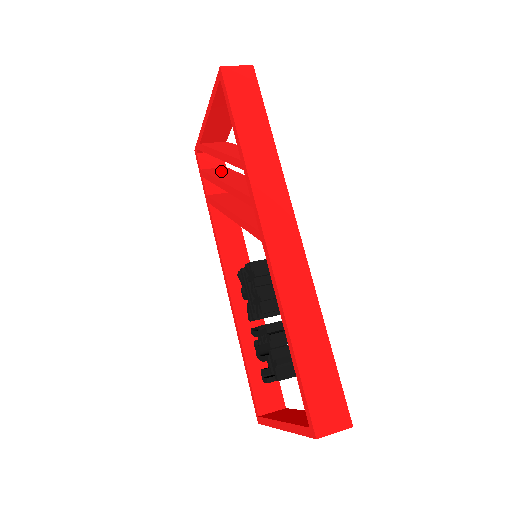
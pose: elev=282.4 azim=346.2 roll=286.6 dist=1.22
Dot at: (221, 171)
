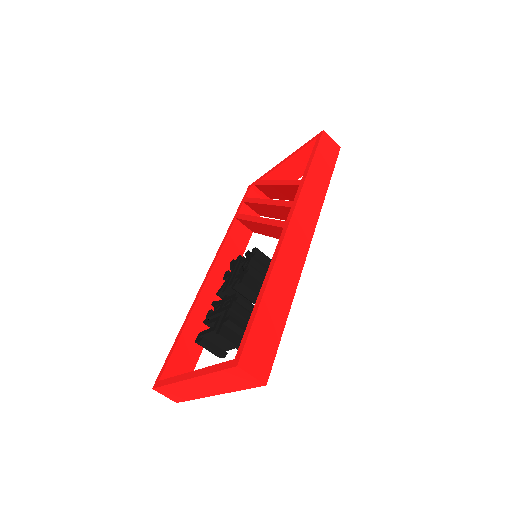
Dot at: occluded
